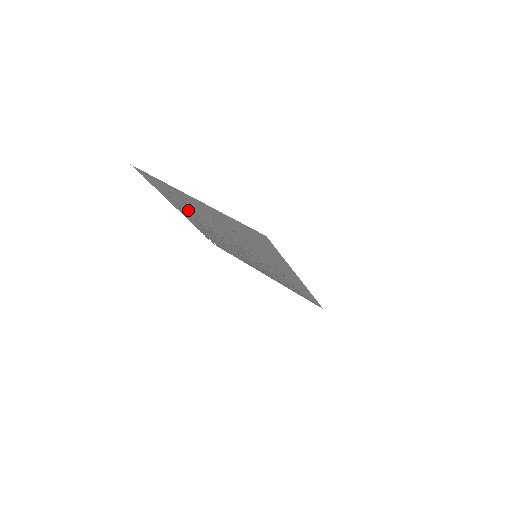
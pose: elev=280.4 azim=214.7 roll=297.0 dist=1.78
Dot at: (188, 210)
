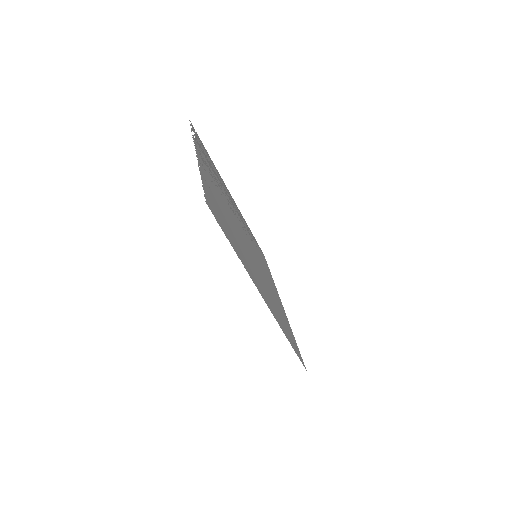
Dot at: (224, 209)
